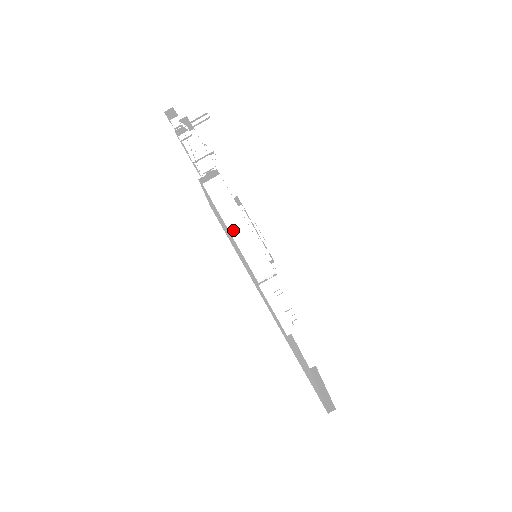
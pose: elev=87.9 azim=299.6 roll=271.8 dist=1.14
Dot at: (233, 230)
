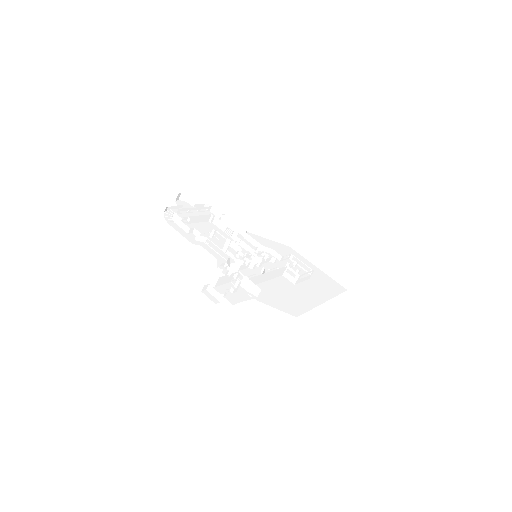
Dot at: (265, 280)
